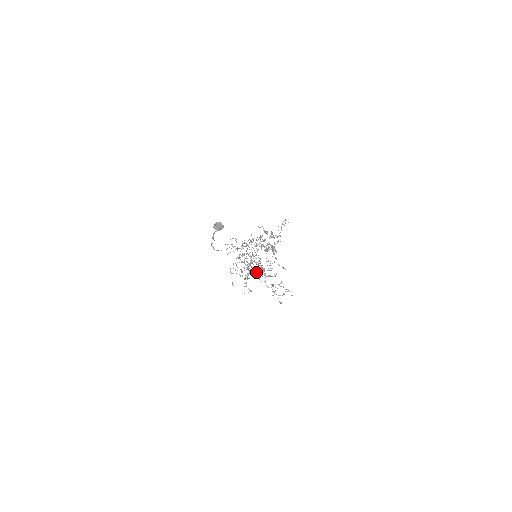
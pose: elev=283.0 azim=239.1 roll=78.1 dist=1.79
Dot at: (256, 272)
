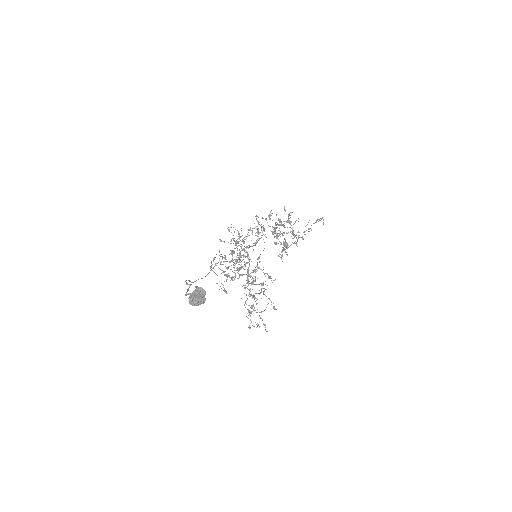
Dot at: (256, 235)
